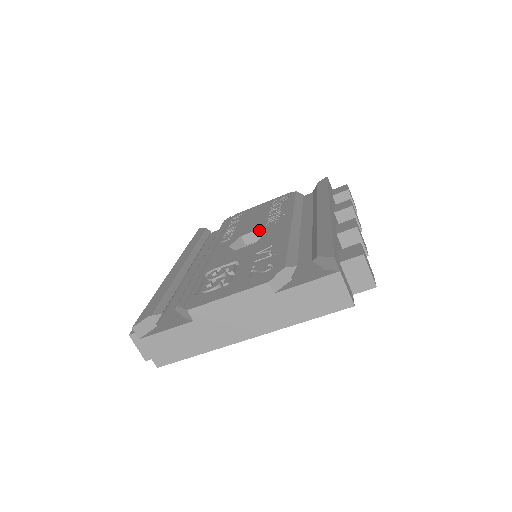
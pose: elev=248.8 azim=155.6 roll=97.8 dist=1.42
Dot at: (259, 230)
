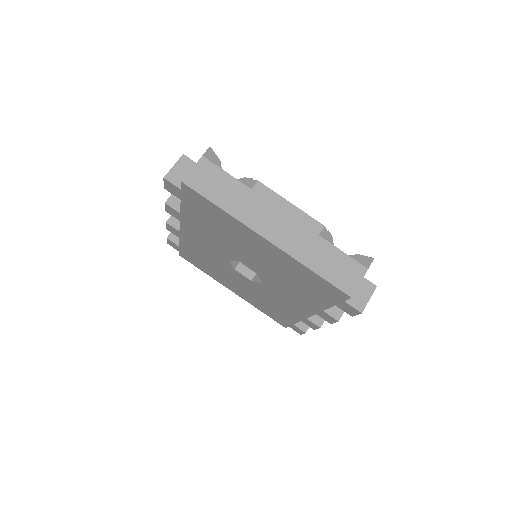
Dot at: occluded
